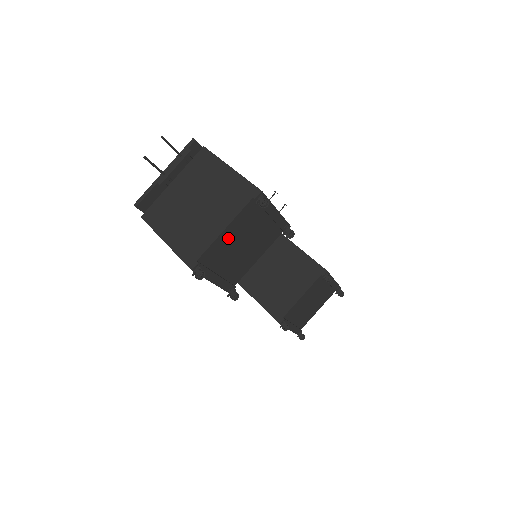
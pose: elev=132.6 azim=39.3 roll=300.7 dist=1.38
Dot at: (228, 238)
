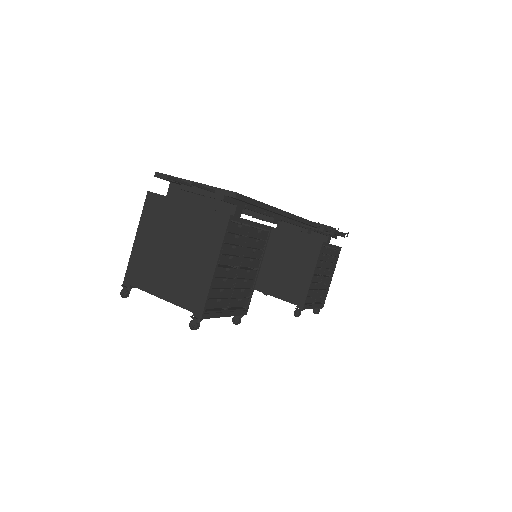
Dot at: occluded
